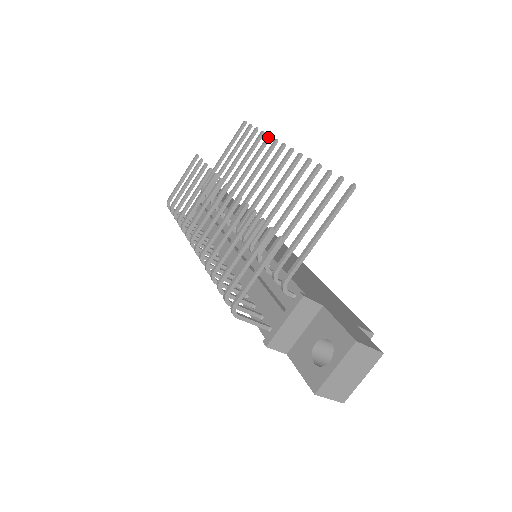
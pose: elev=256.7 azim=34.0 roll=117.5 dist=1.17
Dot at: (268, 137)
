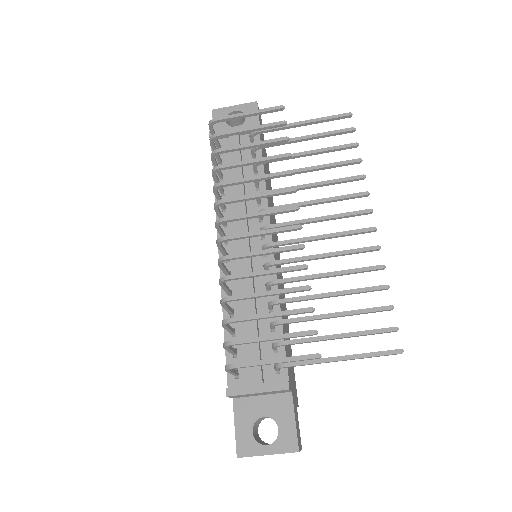
Dot at: (363, 177)
